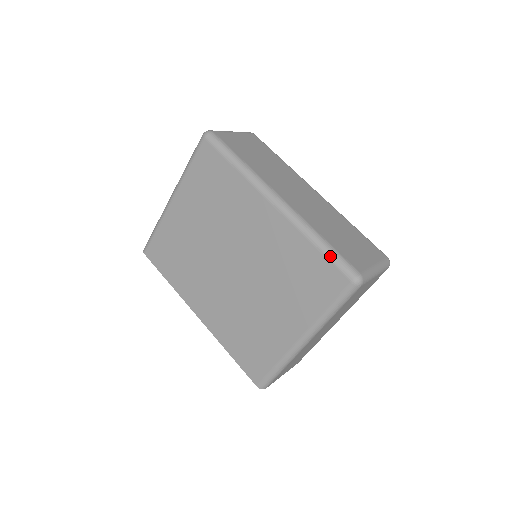
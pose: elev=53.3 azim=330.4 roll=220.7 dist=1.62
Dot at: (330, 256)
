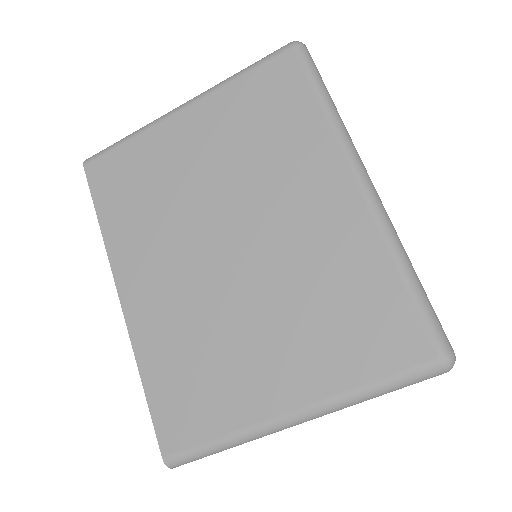
Dot at: (421, 302)
